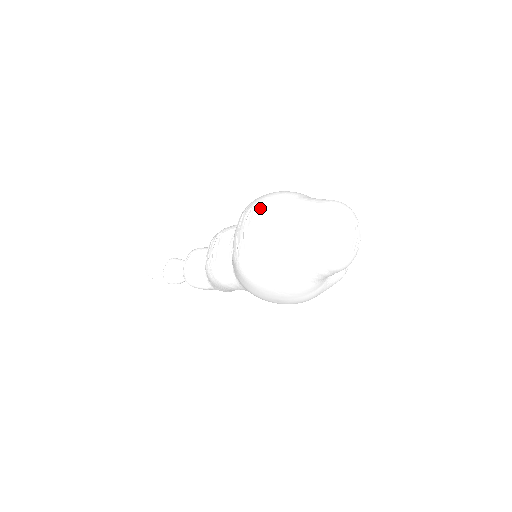
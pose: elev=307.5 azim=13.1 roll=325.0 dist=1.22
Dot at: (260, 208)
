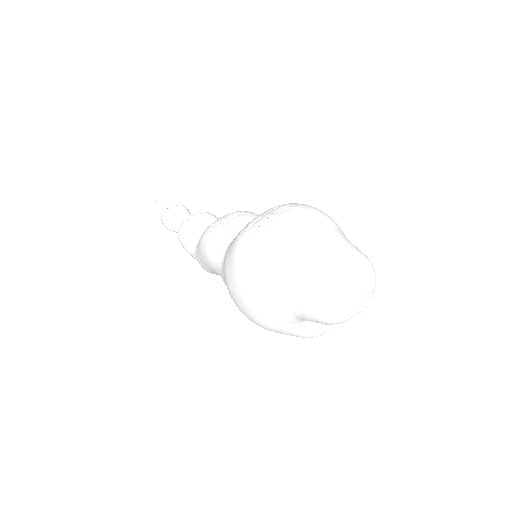
Dot at: (301, 210)
